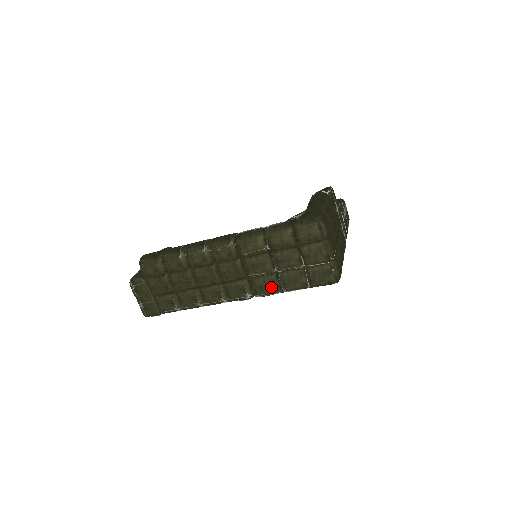
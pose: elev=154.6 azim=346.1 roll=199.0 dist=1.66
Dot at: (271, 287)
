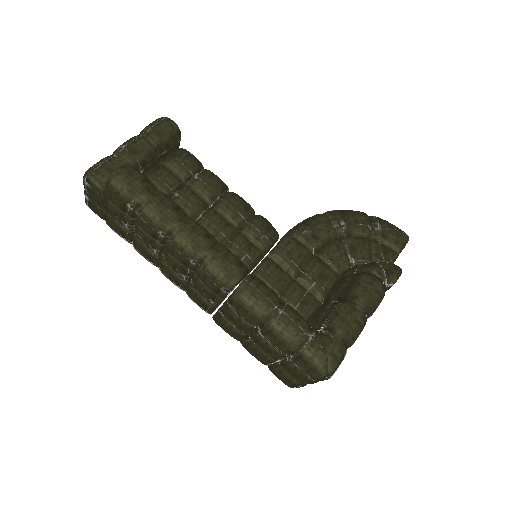
Dot at: (233, 334)
